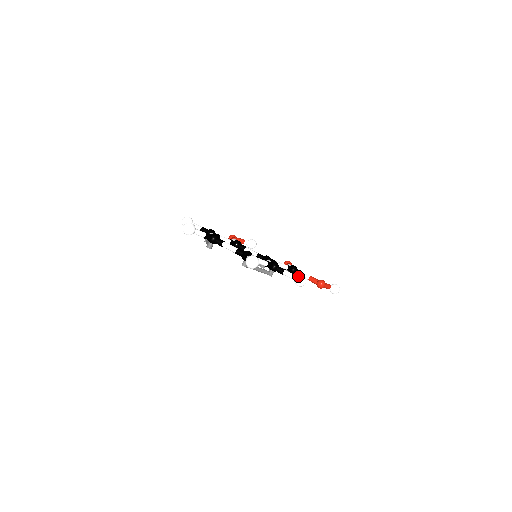
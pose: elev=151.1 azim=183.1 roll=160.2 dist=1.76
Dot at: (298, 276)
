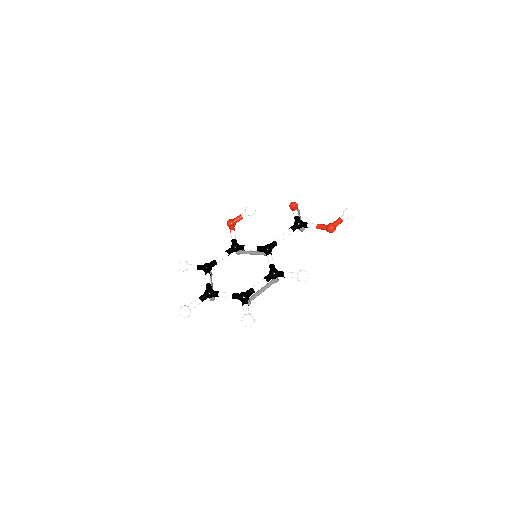
Dot at: (298, 277)
